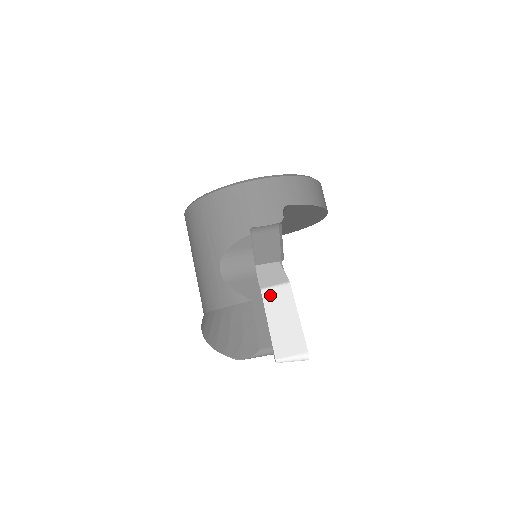
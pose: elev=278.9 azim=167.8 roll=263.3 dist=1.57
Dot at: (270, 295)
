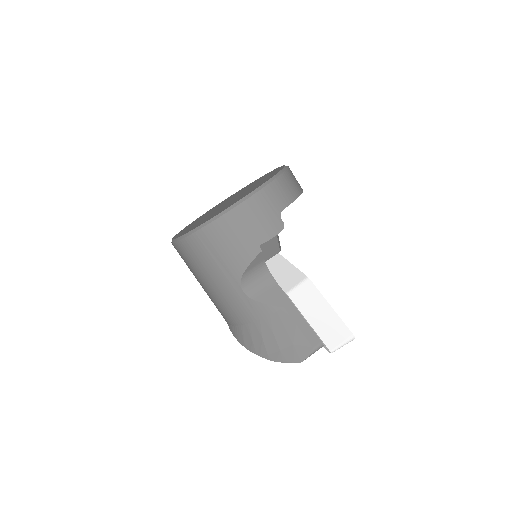
Dot at: (297, 296)
